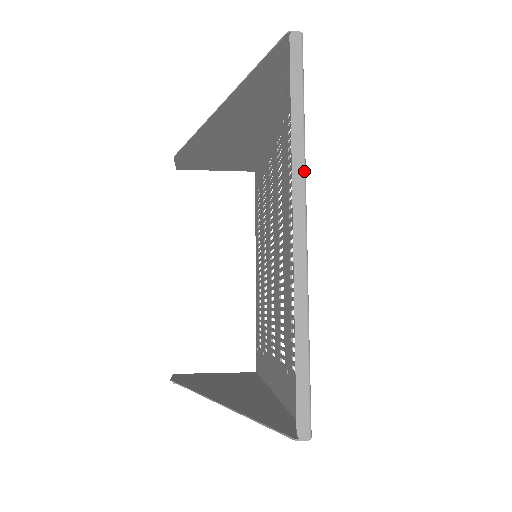
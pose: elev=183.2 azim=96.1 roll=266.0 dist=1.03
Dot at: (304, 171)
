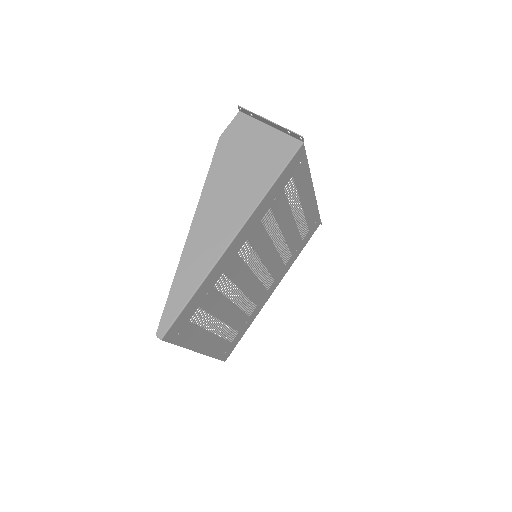
Dot at: occluded
